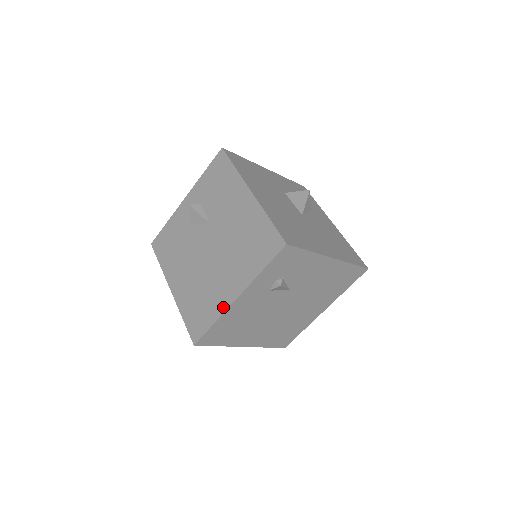
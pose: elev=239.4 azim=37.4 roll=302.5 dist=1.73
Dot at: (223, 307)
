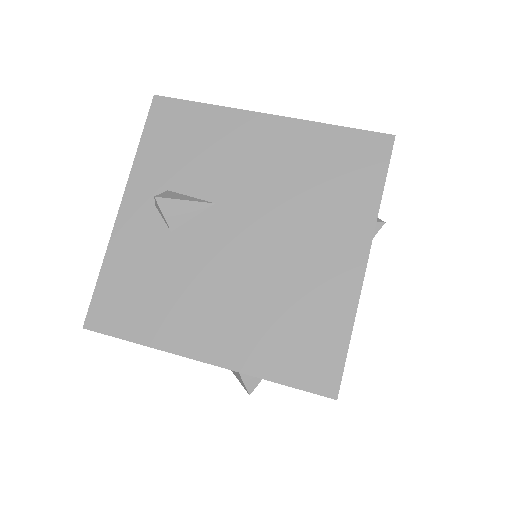
Dot at: (351, 294)
